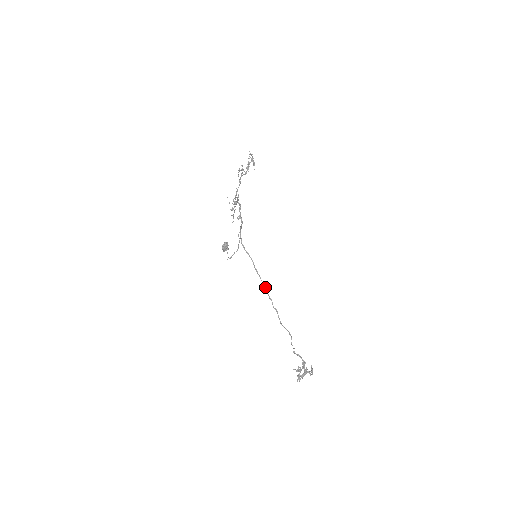
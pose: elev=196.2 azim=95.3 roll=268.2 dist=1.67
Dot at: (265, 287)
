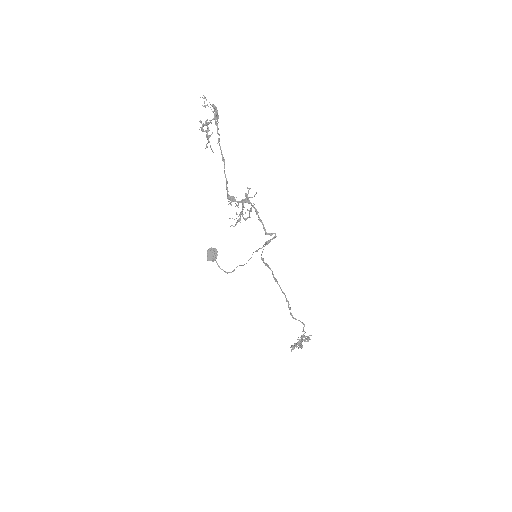
Dot at: (284, 293)
